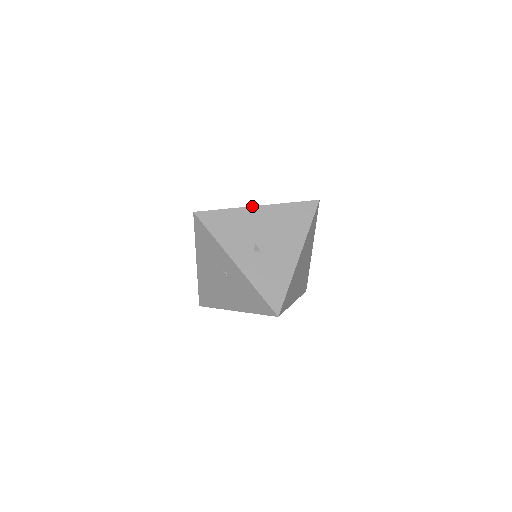
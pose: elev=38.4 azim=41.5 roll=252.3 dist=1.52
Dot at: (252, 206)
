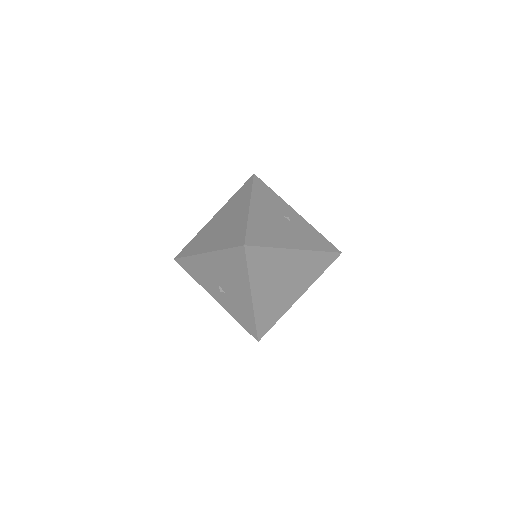
Dot at: (201, 253)
